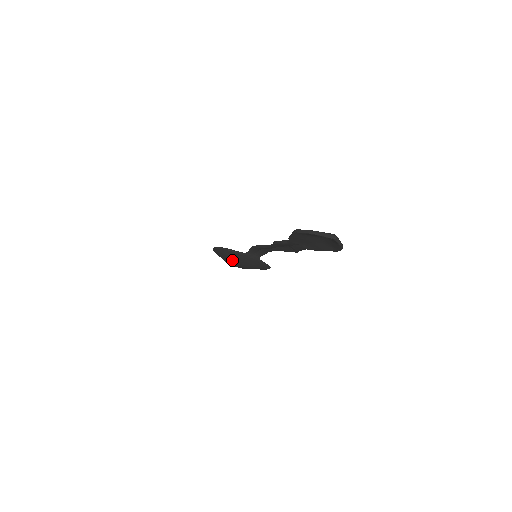
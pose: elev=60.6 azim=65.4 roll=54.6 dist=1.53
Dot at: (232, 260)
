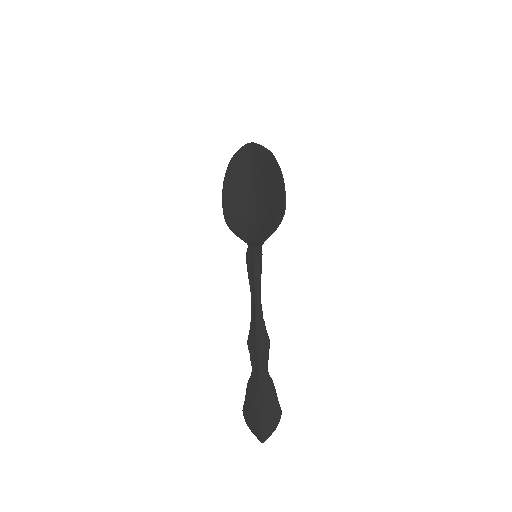
Dot at: (244, 217)
